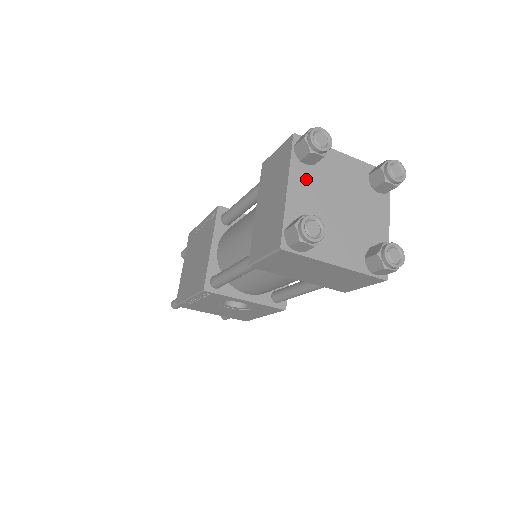
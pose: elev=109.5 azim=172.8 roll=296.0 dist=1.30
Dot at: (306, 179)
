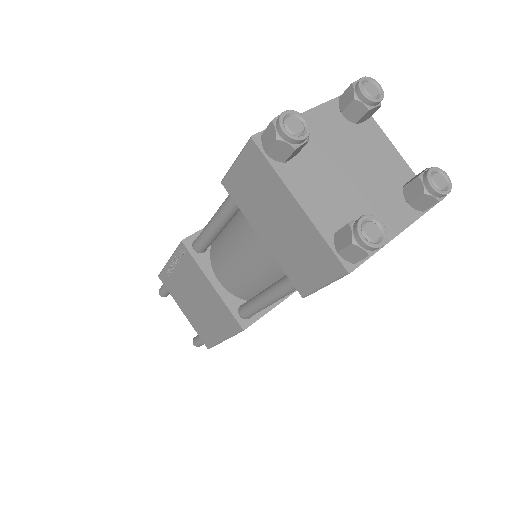
Dot at: (303, 176)
